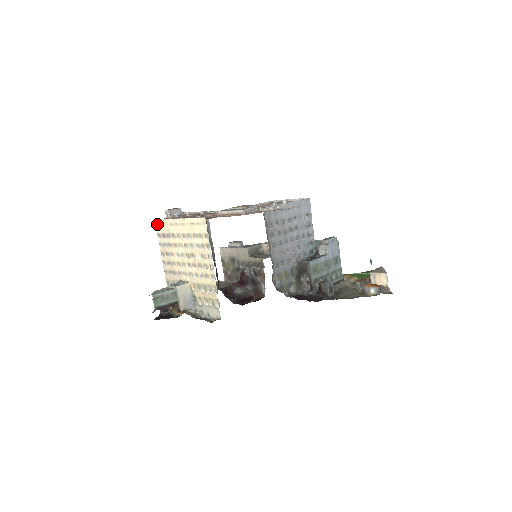
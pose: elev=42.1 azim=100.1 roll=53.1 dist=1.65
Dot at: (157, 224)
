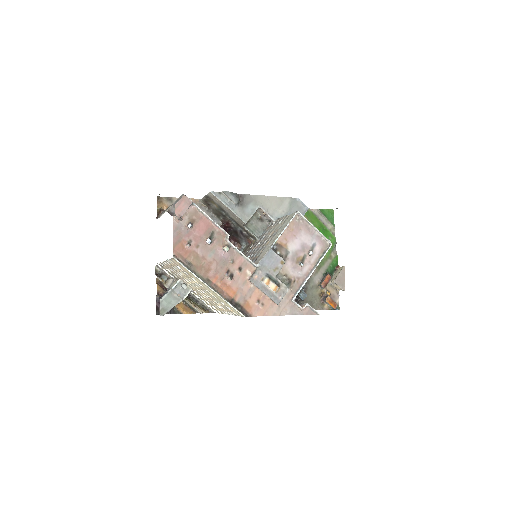
Dot at: (175, 261)
